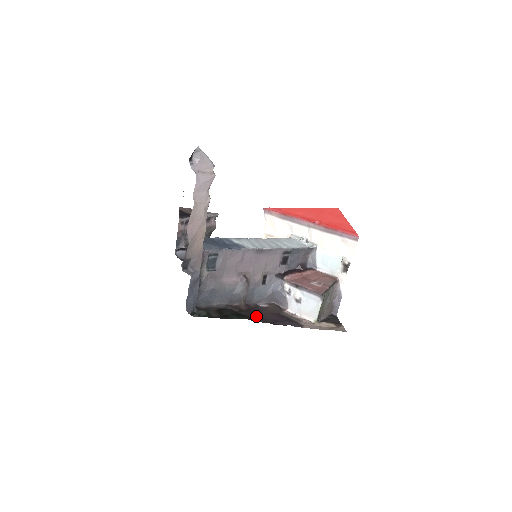
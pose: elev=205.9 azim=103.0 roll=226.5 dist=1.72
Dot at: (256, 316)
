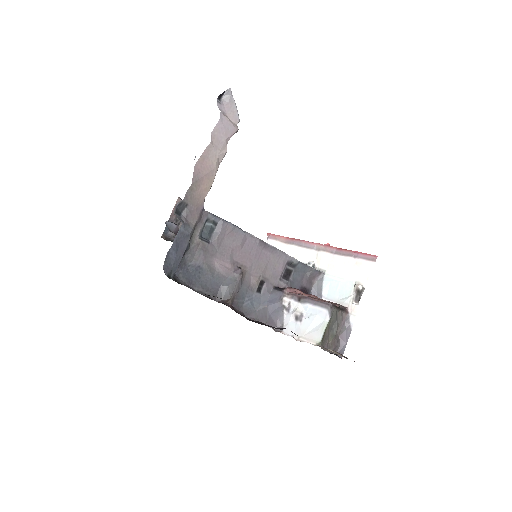
Dot at: (245, 317)
